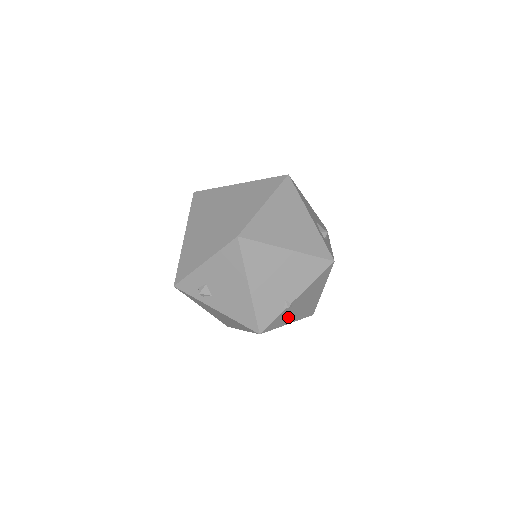
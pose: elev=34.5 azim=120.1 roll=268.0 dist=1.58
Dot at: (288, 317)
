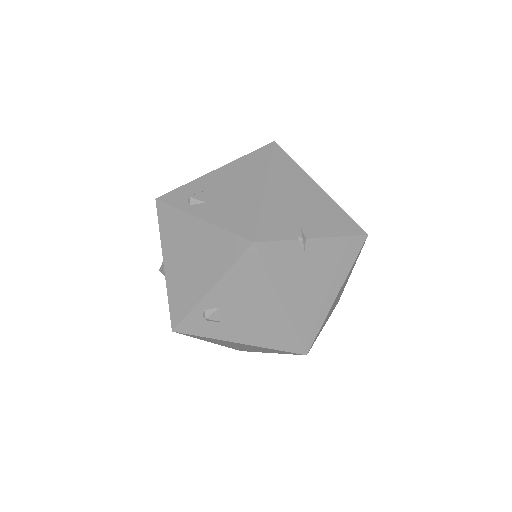
Dot at: (289, 277)
